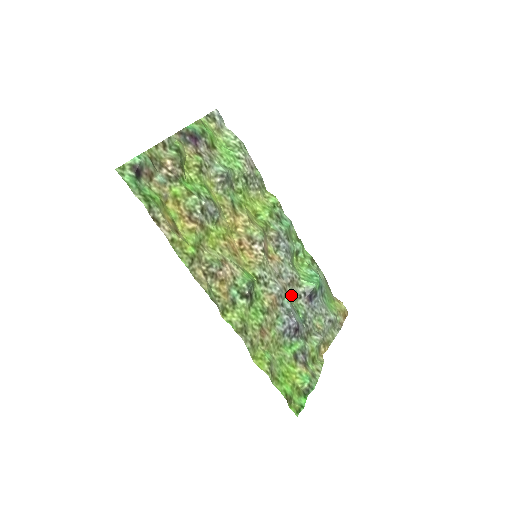
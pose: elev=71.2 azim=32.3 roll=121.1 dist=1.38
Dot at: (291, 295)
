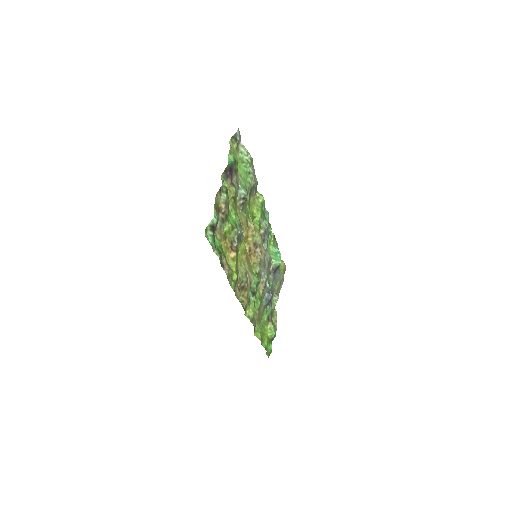
Dot at: (268, 275)
